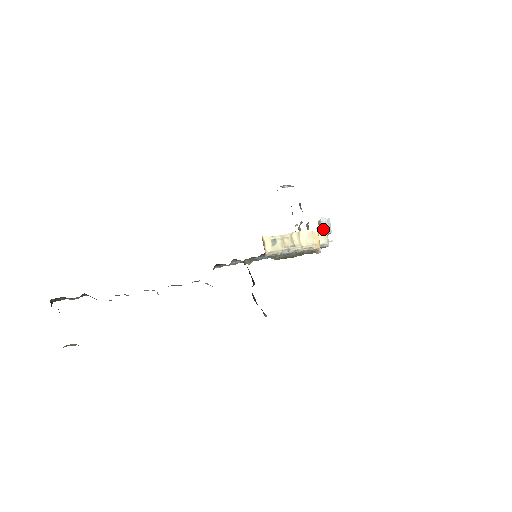
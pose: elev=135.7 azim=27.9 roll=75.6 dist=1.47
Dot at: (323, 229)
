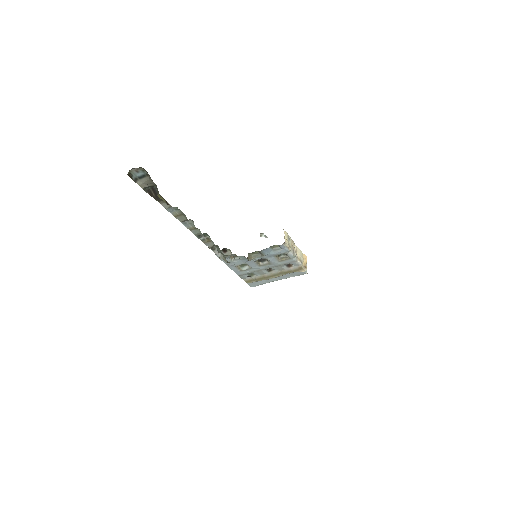
Dot at: occluded
